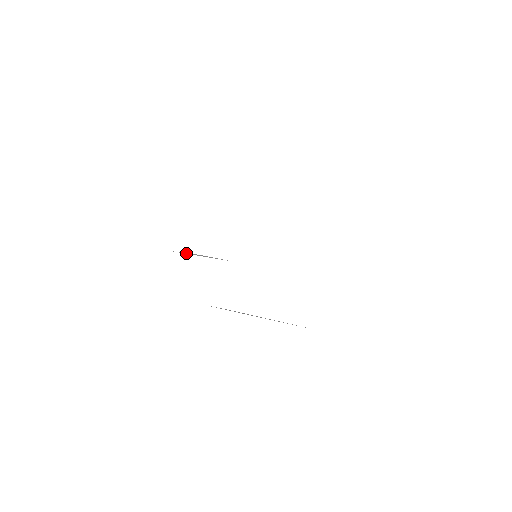
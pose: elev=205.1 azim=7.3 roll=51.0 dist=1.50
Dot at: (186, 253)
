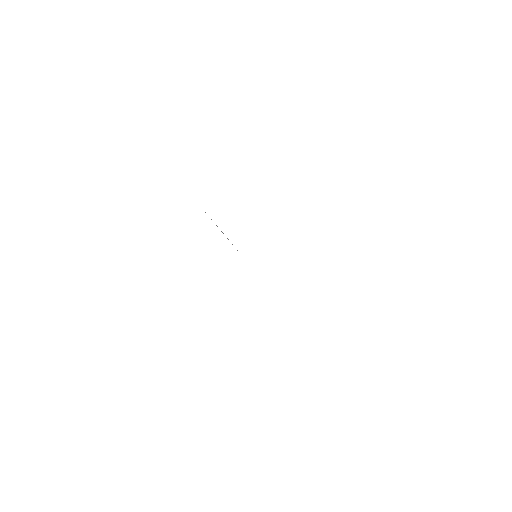
Dot at: occluded
